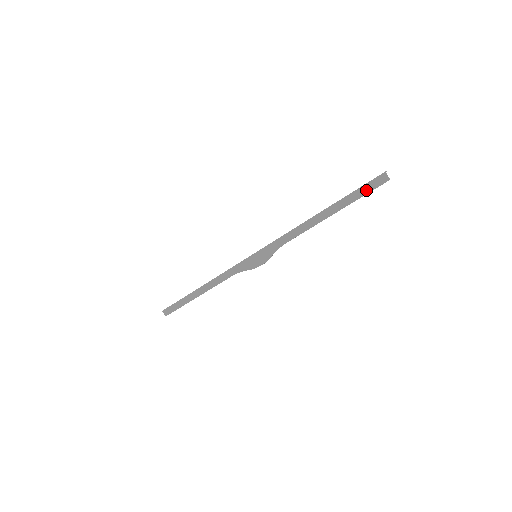
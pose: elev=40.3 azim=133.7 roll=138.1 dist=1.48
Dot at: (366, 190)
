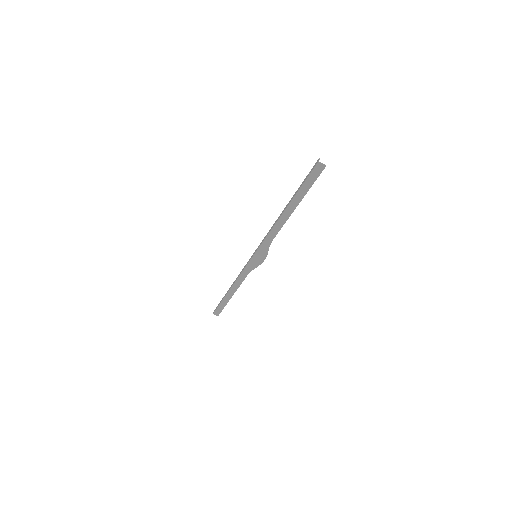
Dot at: (311, 181)
